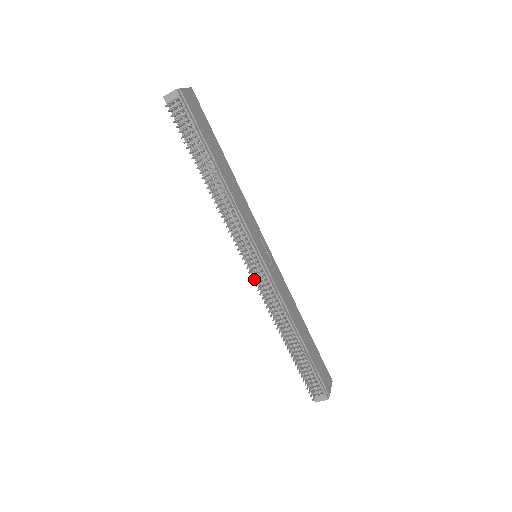
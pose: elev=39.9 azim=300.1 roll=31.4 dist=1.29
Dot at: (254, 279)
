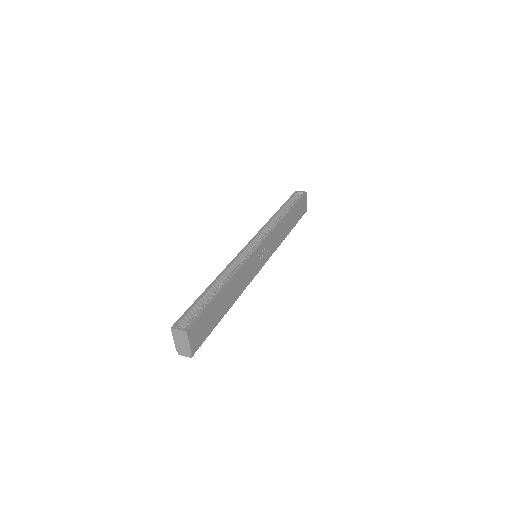
Dot at: occluded
